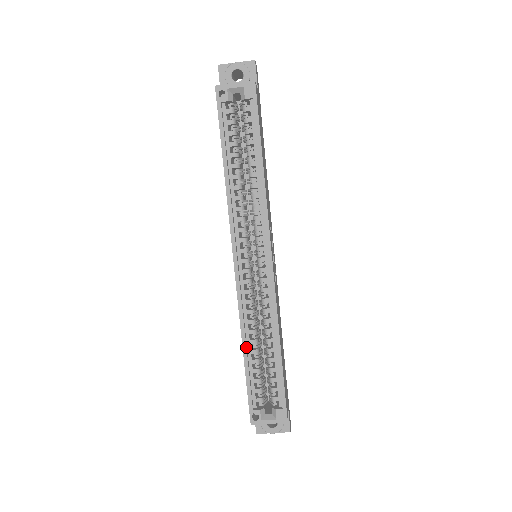
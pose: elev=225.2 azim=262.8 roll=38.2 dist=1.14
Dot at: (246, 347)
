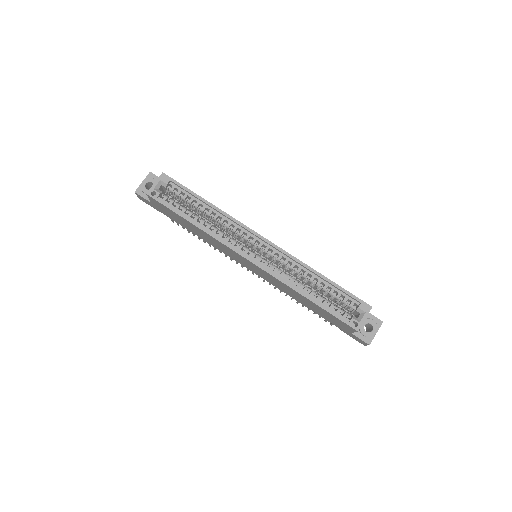
Dot at: (306, 294)
